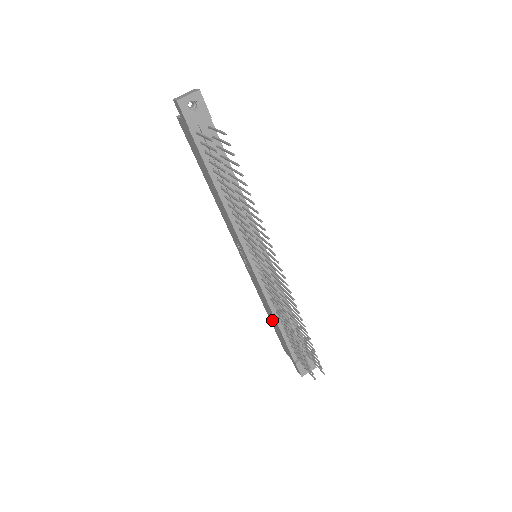
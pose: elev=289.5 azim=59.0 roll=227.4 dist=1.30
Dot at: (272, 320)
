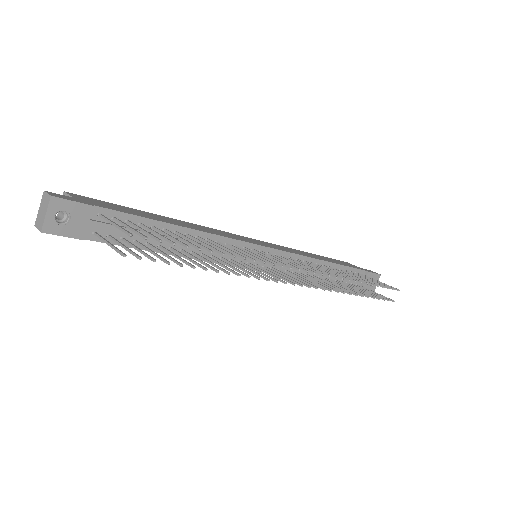
Dot at: occluded
